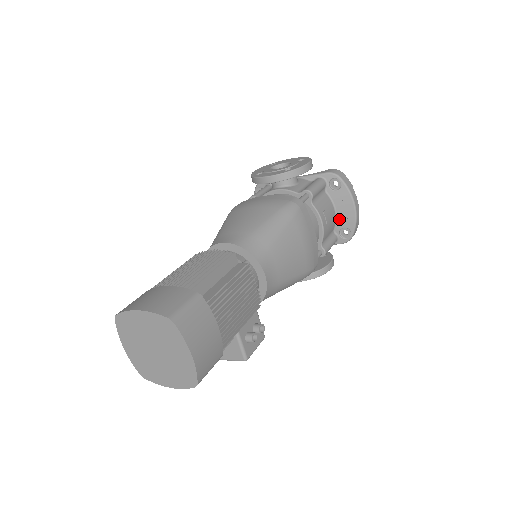
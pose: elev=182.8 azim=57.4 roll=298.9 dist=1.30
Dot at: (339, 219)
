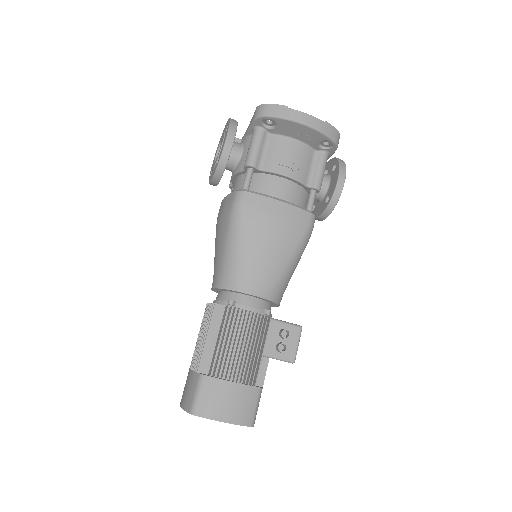
Dot at: (306, 141)
